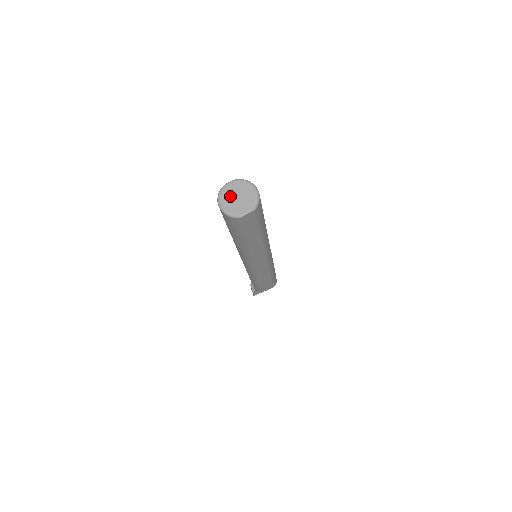
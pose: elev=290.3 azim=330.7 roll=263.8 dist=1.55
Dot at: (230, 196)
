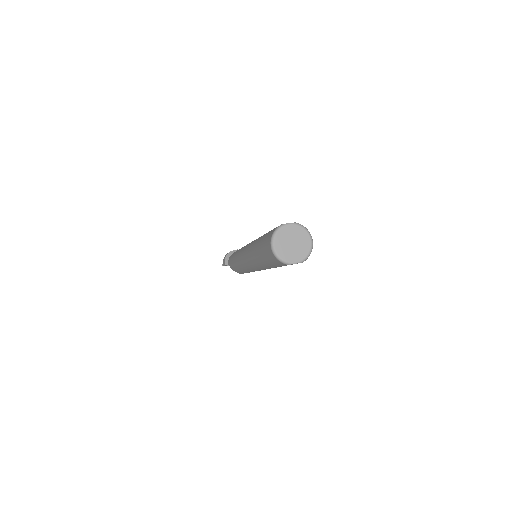
Dot at: (286, 239)
